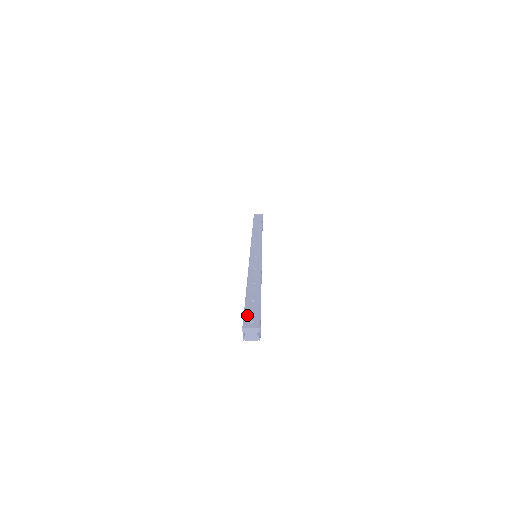
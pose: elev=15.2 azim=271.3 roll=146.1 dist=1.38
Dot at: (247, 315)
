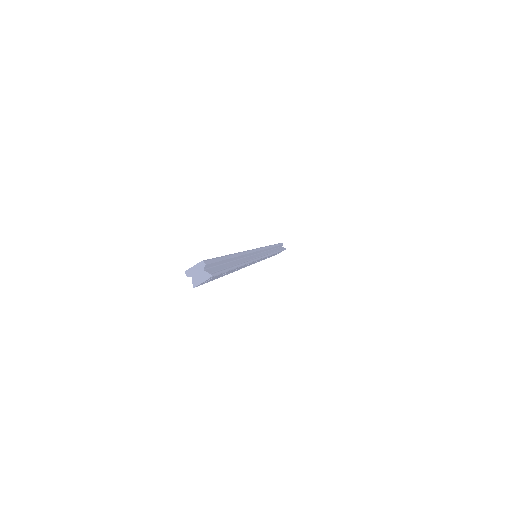
Dot at: occluded
